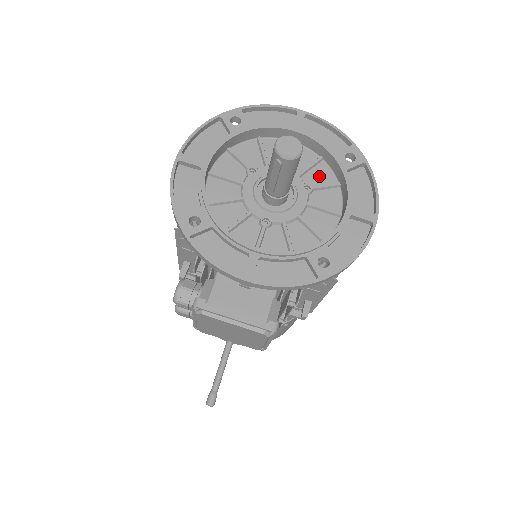
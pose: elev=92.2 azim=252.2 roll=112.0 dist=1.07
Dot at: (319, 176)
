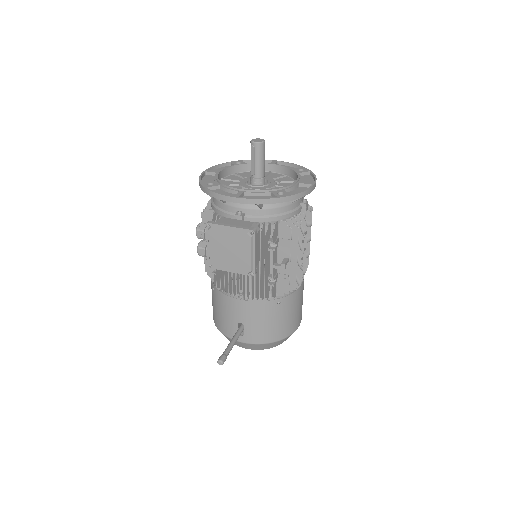
Dot at: (284, 180)
